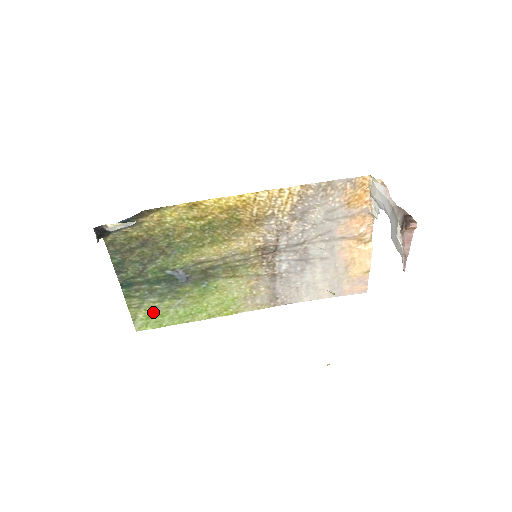
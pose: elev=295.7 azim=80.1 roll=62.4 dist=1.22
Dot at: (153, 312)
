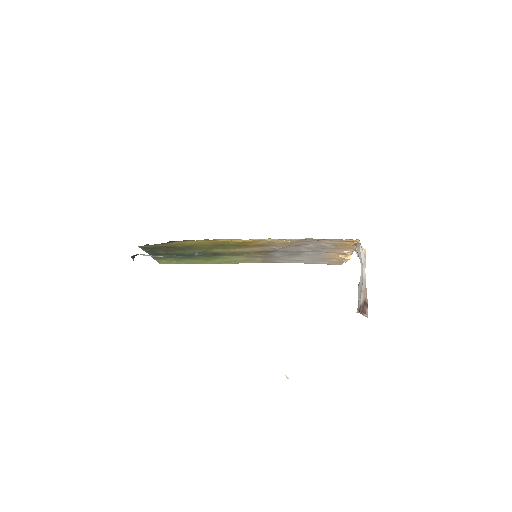
Dot at: occluded
